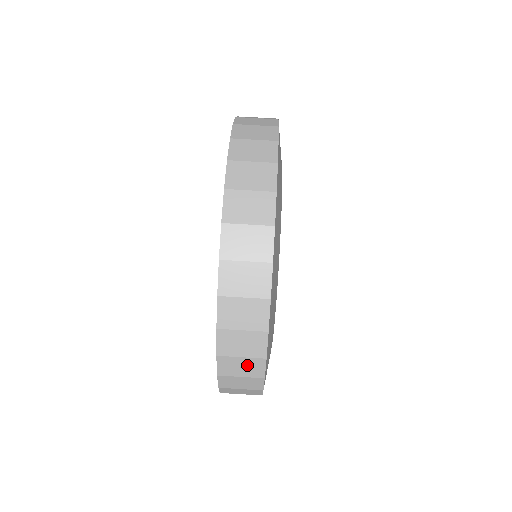
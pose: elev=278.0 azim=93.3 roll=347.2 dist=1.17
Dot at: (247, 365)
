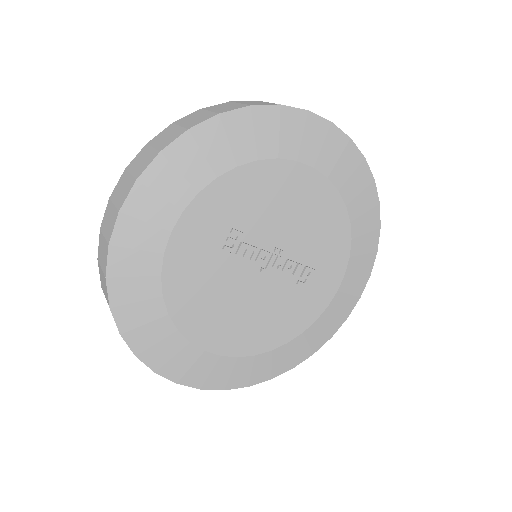
Dot at: (172, 135)
